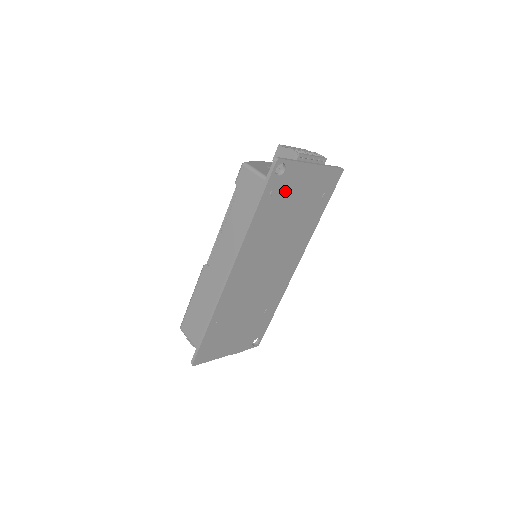
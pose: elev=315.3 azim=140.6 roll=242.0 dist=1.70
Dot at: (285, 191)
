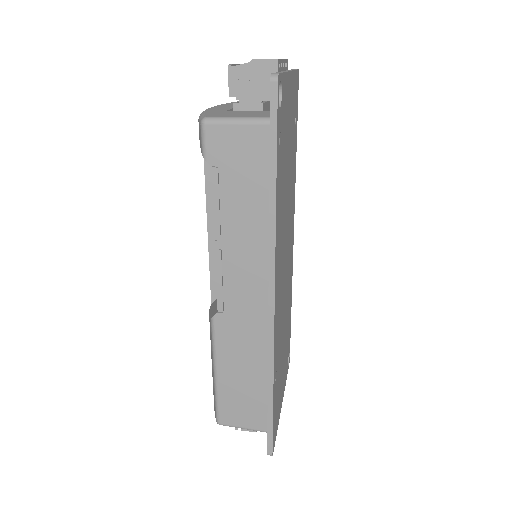
Dot at: (283, 131)
